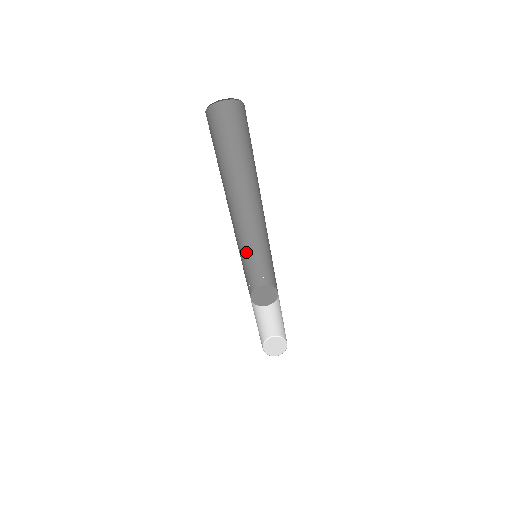
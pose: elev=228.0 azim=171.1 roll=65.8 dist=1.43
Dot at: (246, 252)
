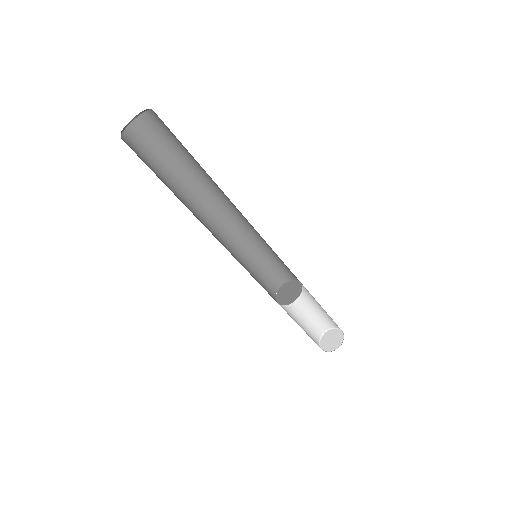
Dot at: (259, 246)
